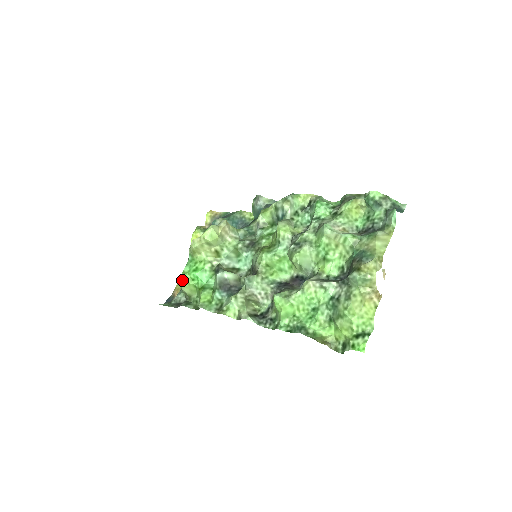
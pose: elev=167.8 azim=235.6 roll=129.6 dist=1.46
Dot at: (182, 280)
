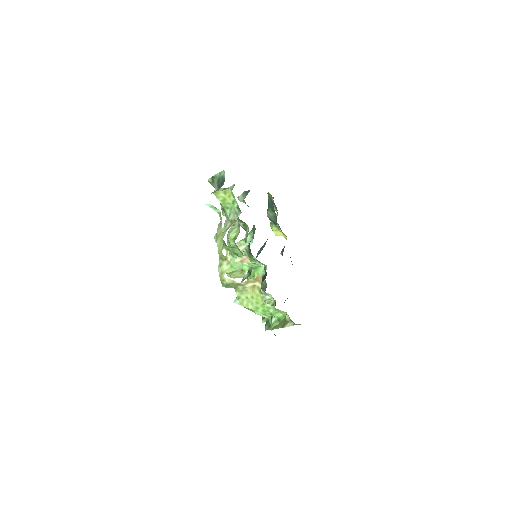
Dot at: occluded
